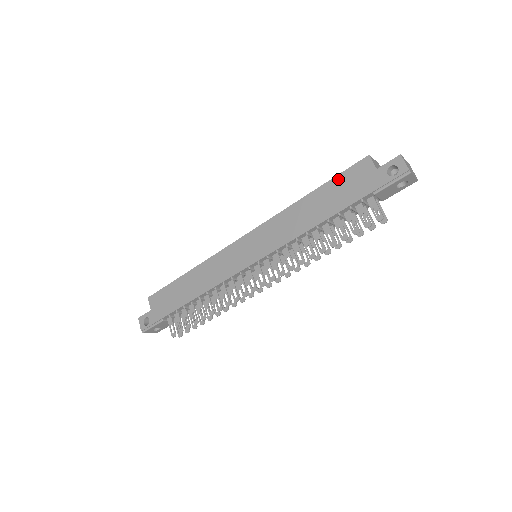
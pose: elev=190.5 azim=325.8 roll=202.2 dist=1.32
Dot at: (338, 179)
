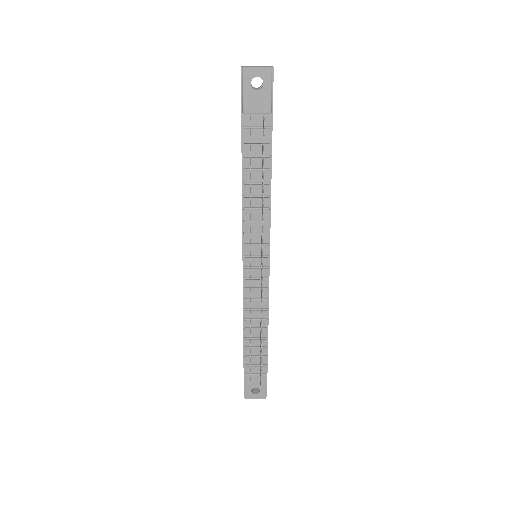
Dot at: occluded
